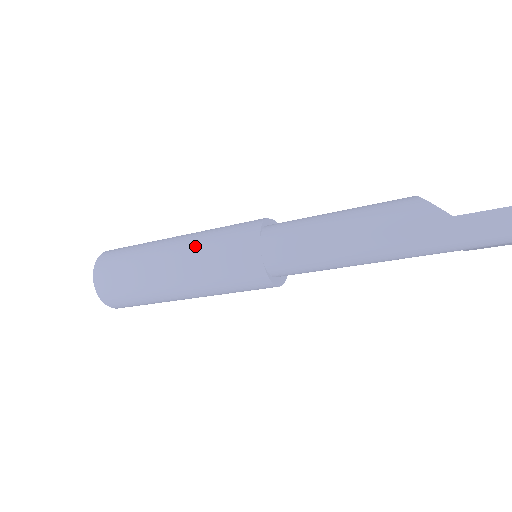
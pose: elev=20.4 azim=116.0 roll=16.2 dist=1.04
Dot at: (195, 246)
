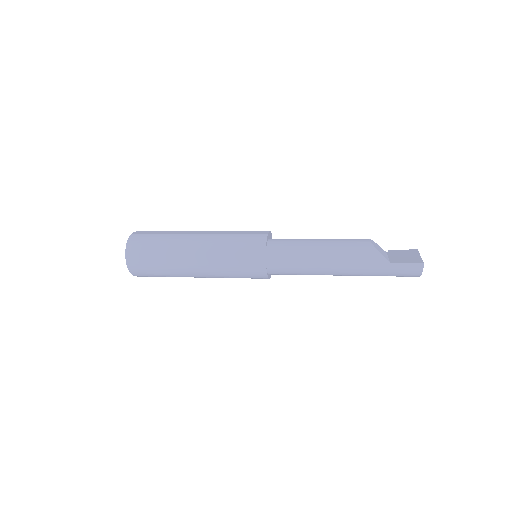
Dot at: (215, 250)
